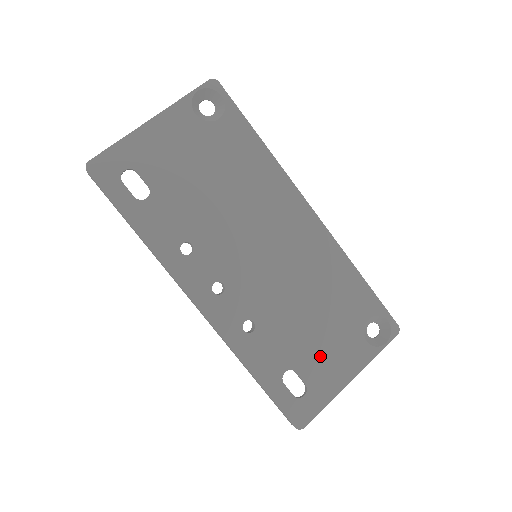
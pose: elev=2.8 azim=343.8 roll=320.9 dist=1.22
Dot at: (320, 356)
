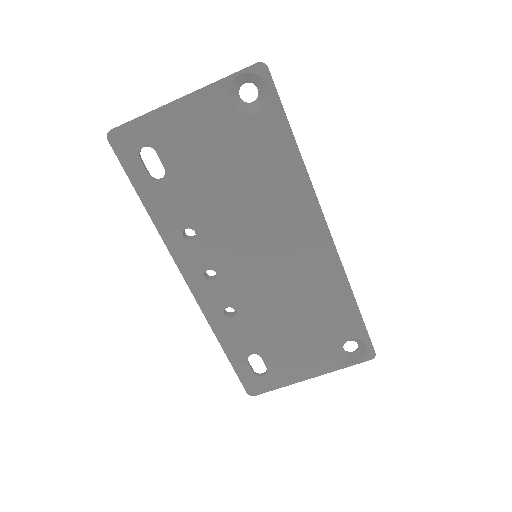
Dot at: (288, 353)
